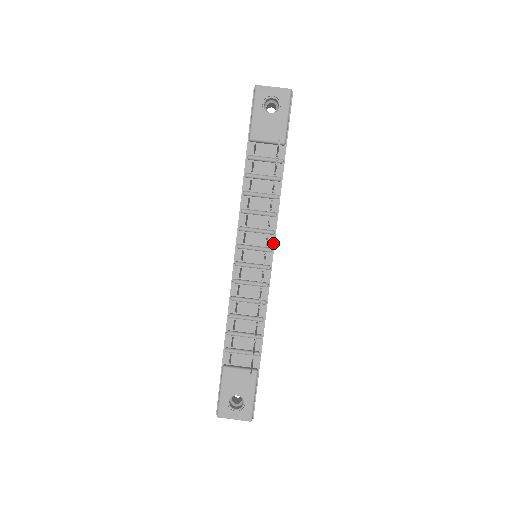
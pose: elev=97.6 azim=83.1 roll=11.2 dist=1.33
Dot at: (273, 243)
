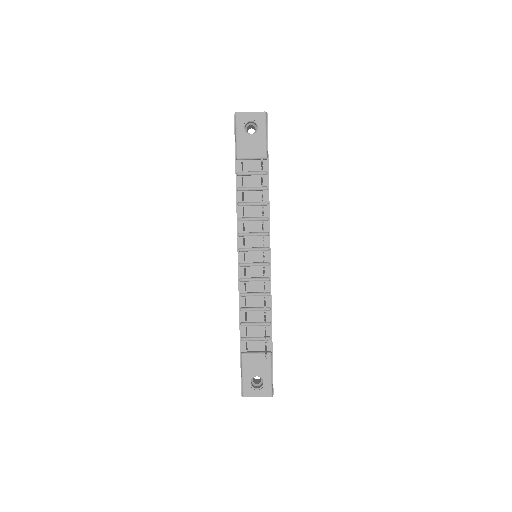
Dot at: (269, 243)
